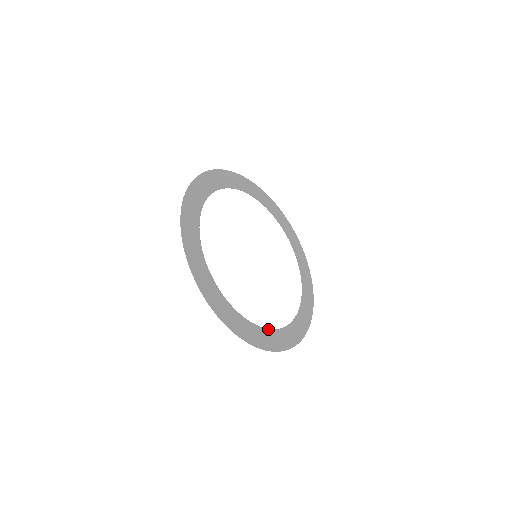
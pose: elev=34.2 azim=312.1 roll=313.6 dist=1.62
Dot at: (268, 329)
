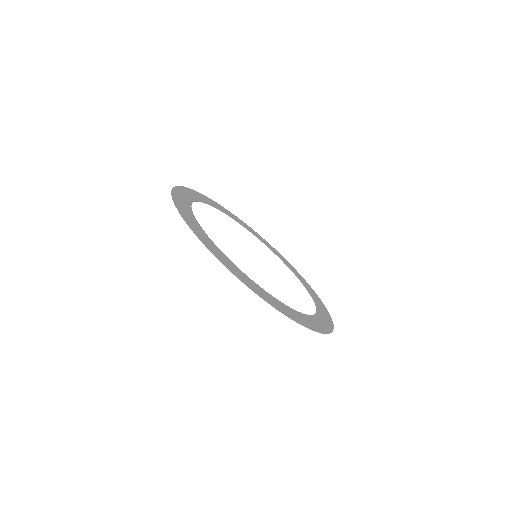
Dot at: (216, 246)
